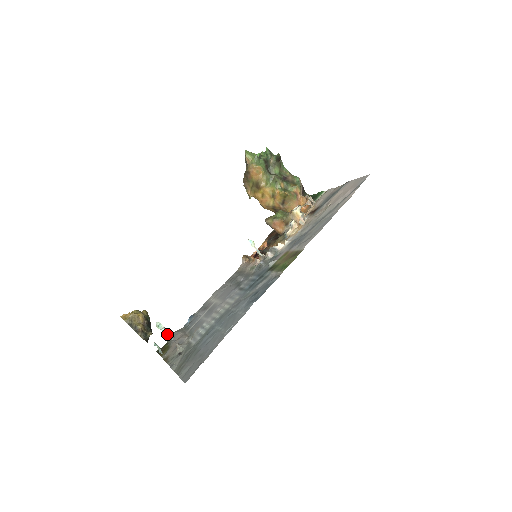
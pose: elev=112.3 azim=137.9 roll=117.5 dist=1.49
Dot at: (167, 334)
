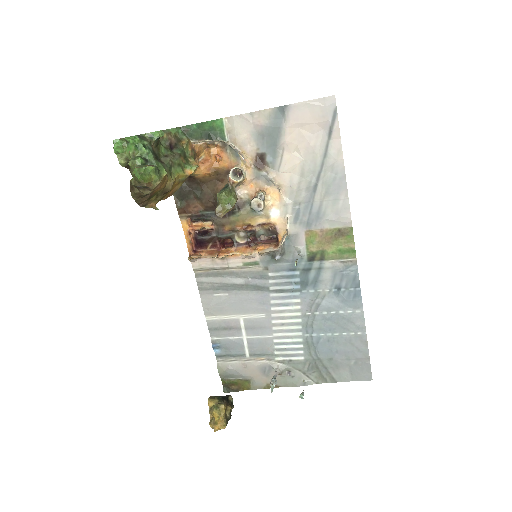
Dot at: occluded
